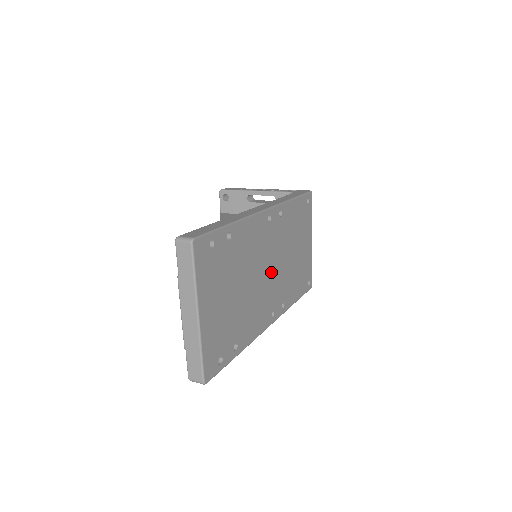
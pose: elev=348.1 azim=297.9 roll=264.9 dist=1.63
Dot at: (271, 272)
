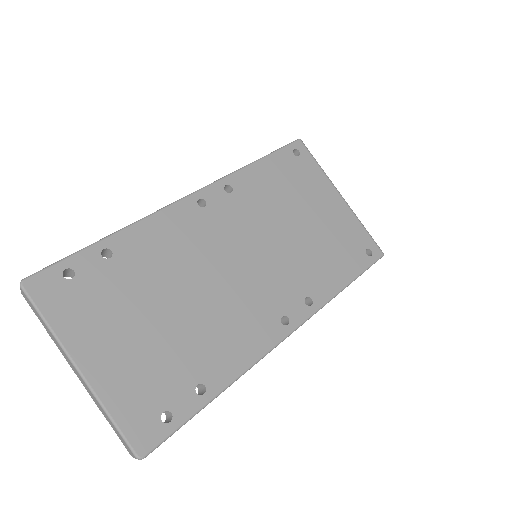
Dot at: (246, 267)
